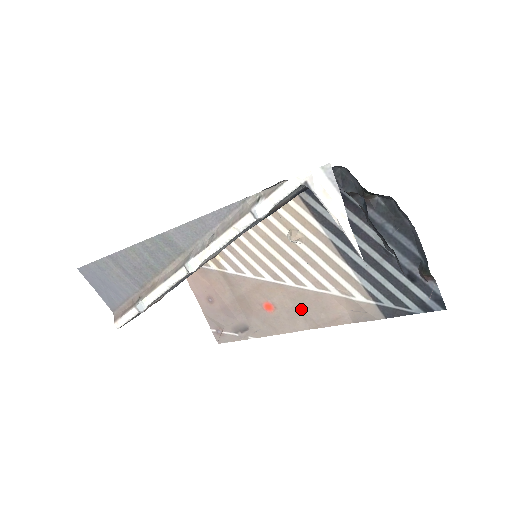
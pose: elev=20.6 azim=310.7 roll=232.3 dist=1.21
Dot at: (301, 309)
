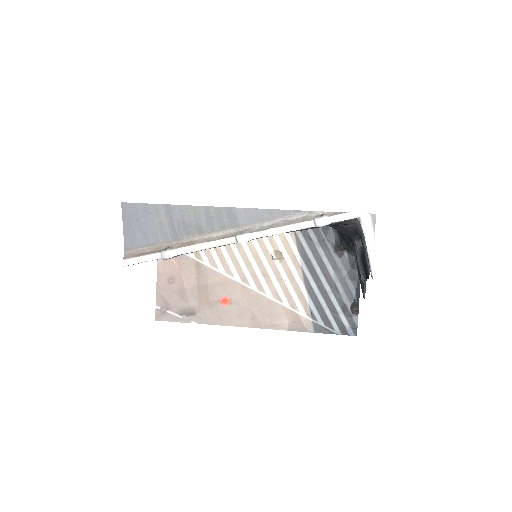
Dot at: (253, 310)
